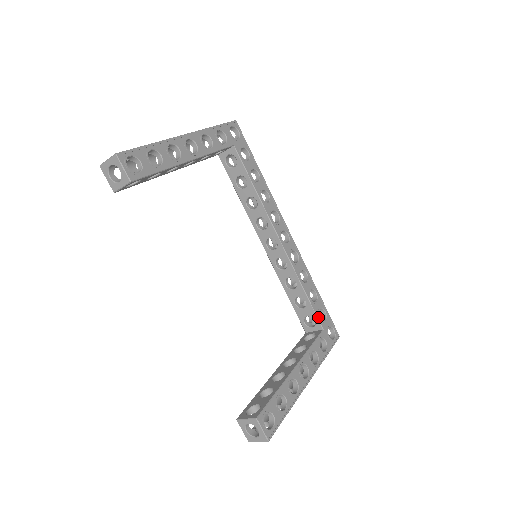
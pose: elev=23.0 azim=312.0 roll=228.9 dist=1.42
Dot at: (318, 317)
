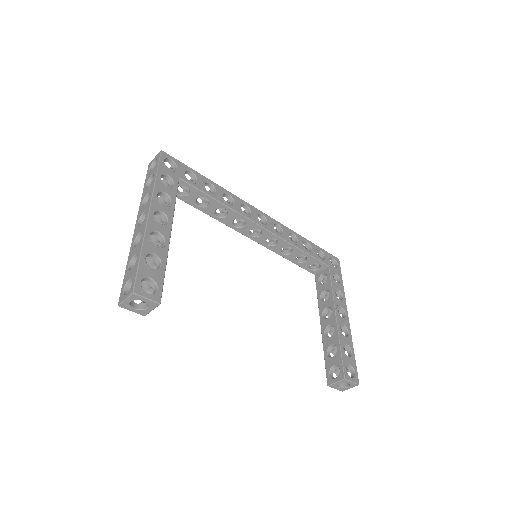
Dot at: (320, 260)
